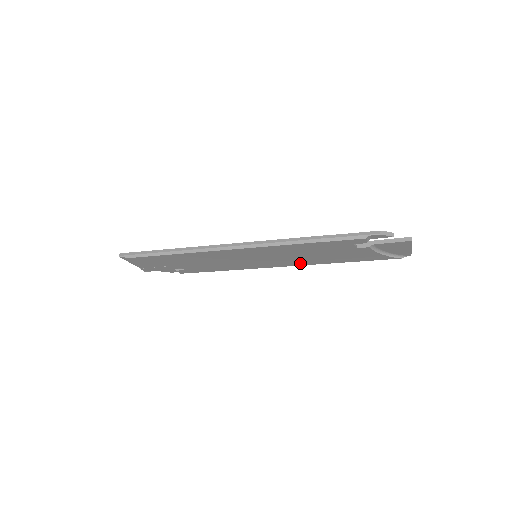
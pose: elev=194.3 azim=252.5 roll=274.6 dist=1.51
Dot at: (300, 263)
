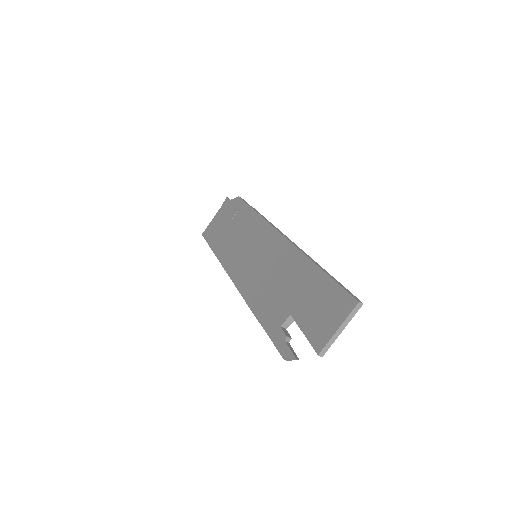
Dot at: occluded
